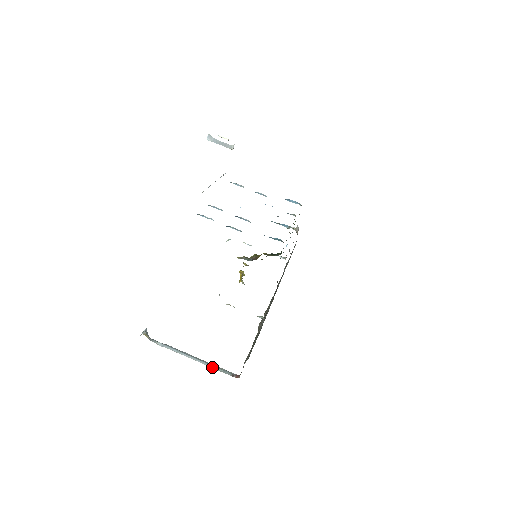
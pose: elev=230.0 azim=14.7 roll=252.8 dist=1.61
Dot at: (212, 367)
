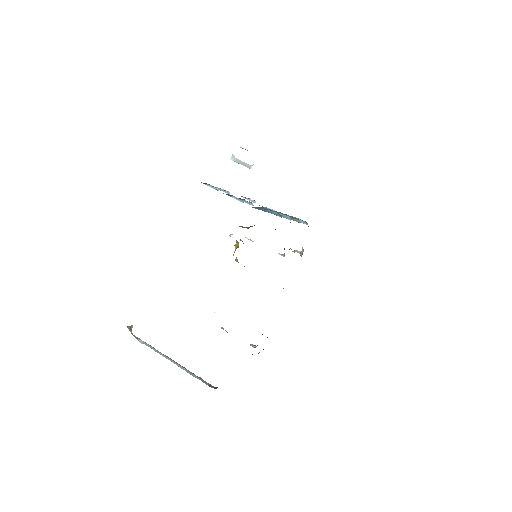
Dot at: (190, 373)
